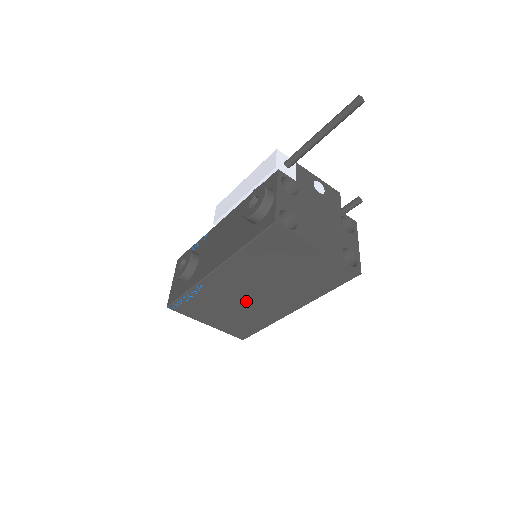
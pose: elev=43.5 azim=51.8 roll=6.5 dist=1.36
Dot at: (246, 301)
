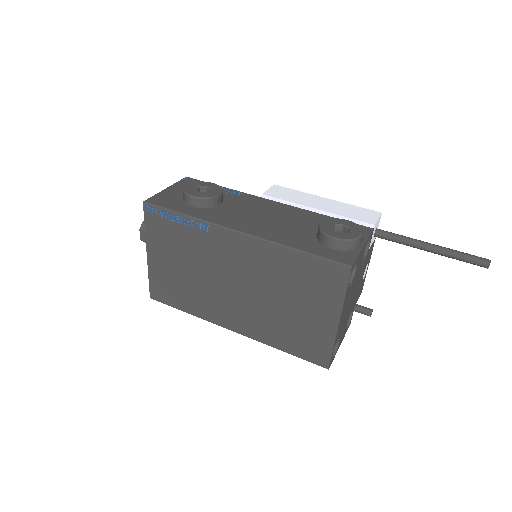
Dot at: (214, 280)
